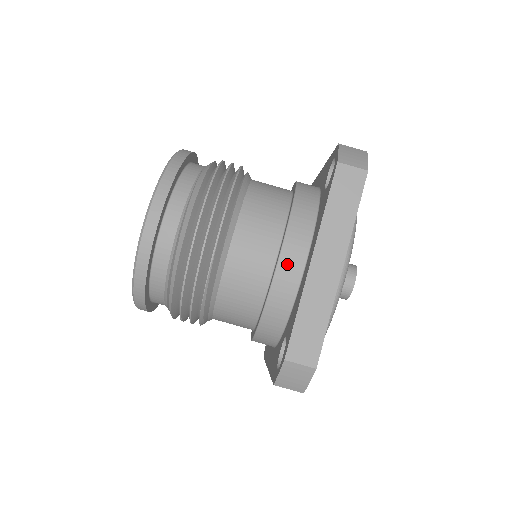
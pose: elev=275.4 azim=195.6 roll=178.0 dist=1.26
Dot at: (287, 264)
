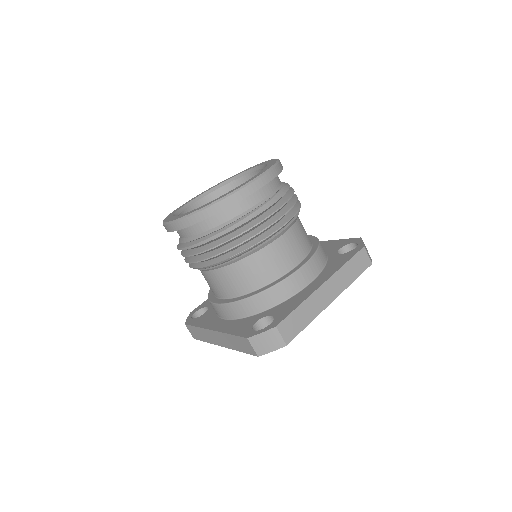
Dot at: (301, 275)
